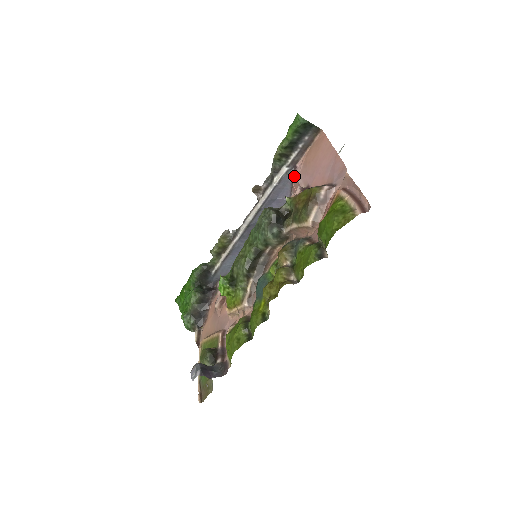
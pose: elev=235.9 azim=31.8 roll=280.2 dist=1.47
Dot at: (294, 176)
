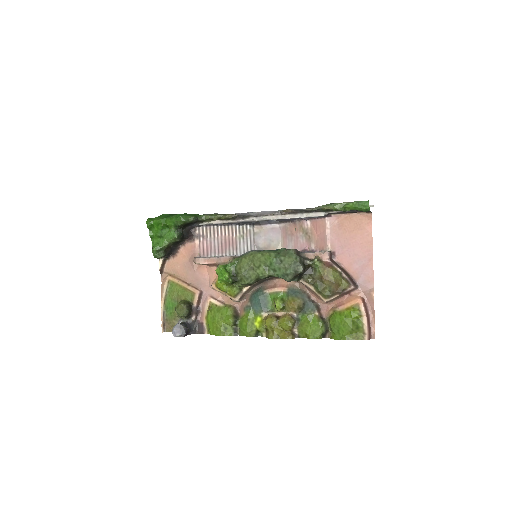
Dot at: (324, 219)
